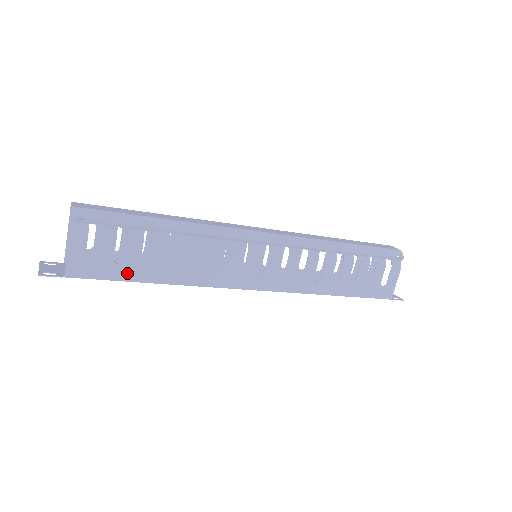
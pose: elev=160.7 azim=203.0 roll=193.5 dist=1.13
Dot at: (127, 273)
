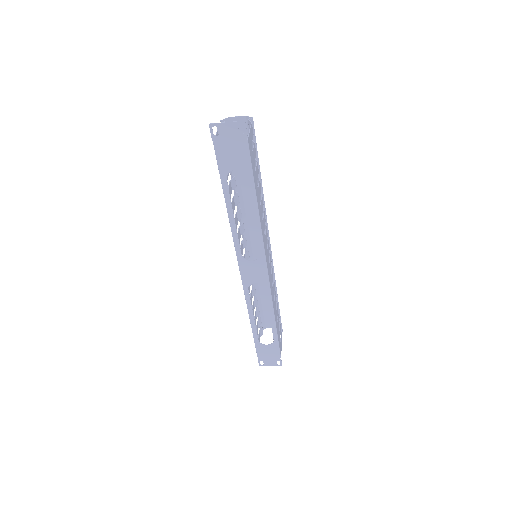
Dot at: (255, 179)
